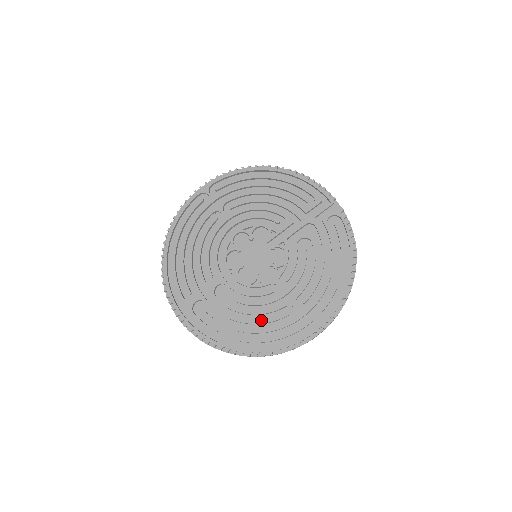
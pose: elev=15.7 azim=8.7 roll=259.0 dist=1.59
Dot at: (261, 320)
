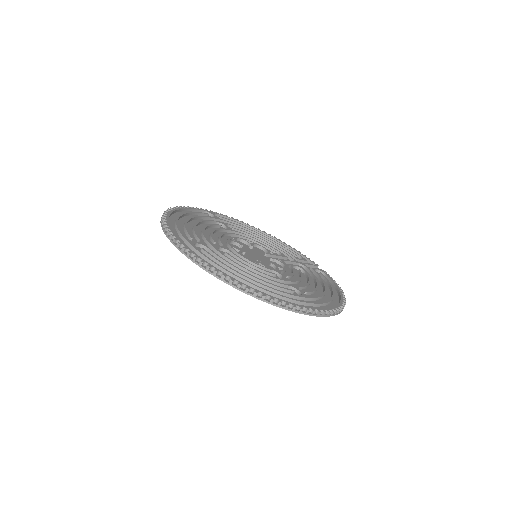
Dot at: (265, 284)
